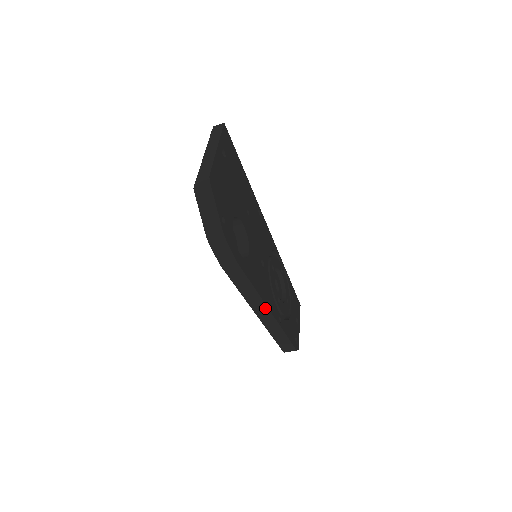
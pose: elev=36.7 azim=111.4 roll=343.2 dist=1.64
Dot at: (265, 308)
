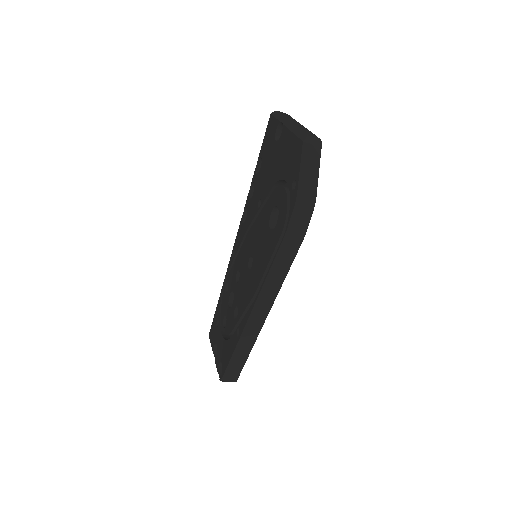
Dot at: (266, 311)
